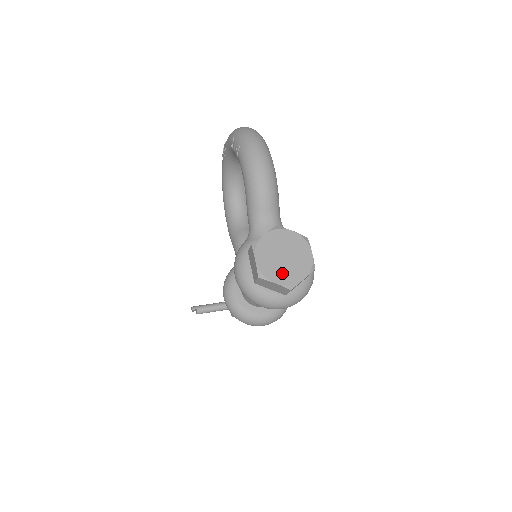
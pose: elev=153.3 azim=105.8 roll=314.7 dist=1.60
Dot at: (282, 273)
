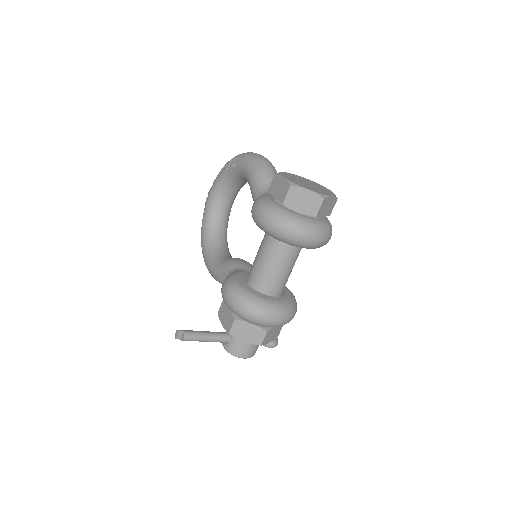
Dot at: (311, 188)
